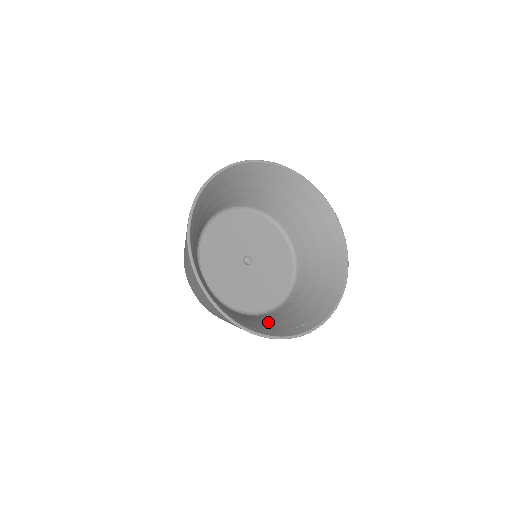
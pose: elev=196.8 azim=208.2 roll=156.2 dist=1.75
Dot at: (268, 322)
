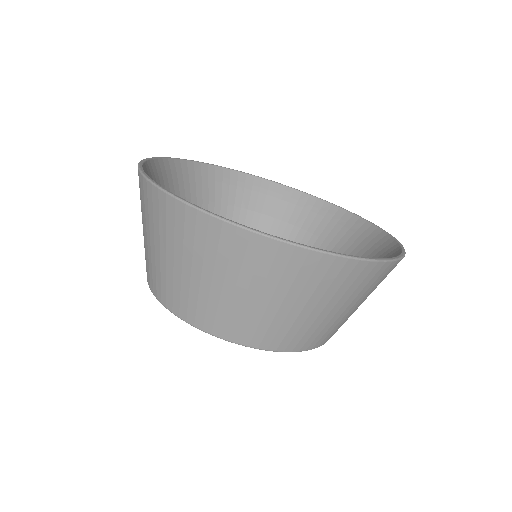
Dot at: occluded
